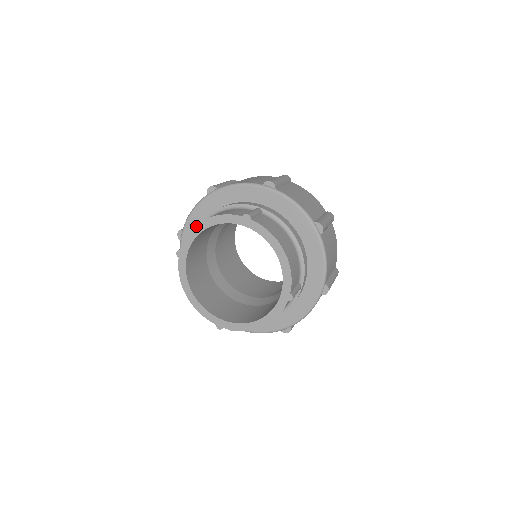
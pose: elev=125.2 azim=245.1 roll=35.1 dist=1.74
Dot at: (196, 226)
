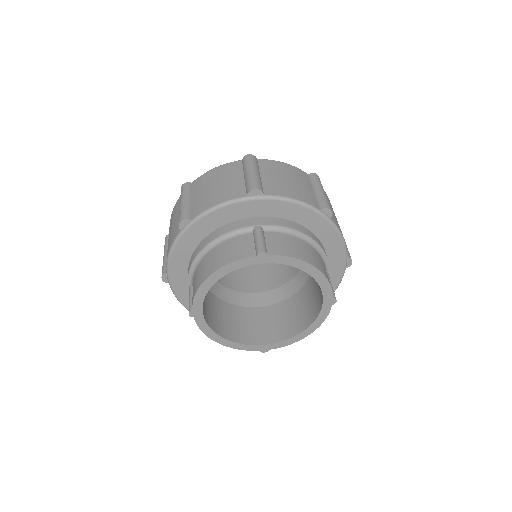
Dot at: (202, 284)
